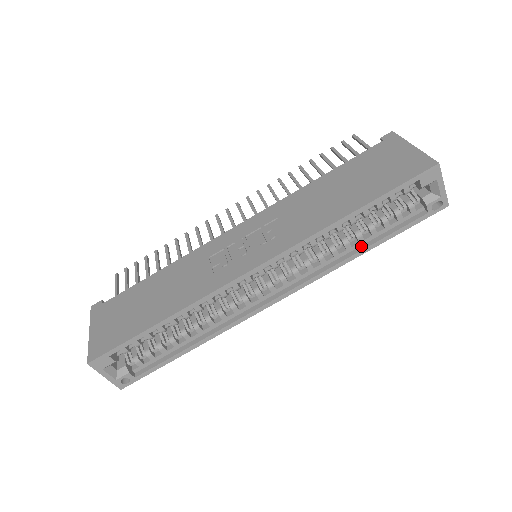
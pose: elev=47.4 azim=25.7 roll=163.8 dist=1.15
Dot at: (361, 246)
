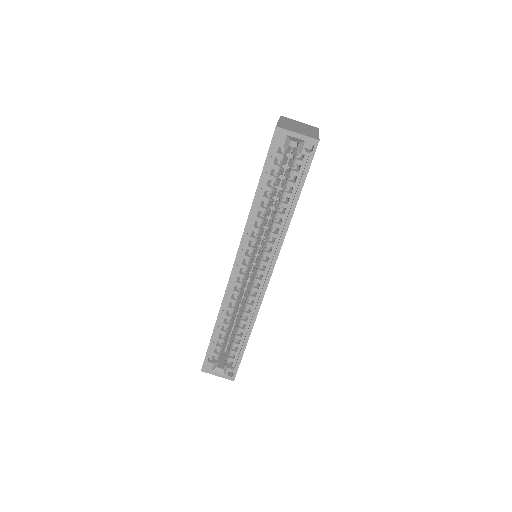
Dot at: (289, 210)
